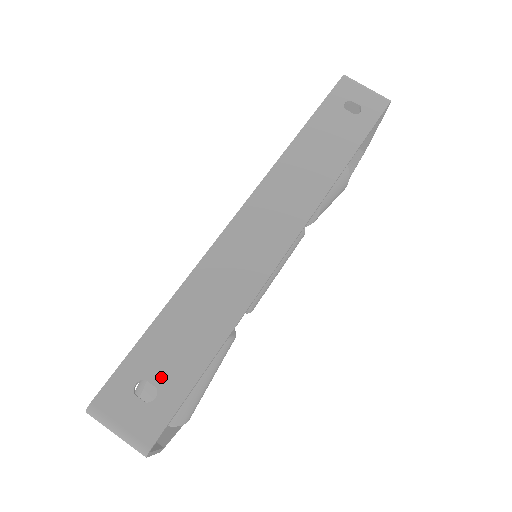
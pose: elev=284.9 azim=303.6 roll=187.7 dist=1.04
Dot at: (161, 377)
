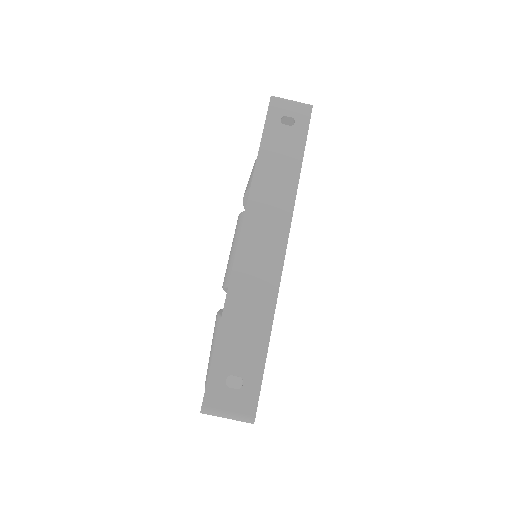
Dot at: (241, 369)
